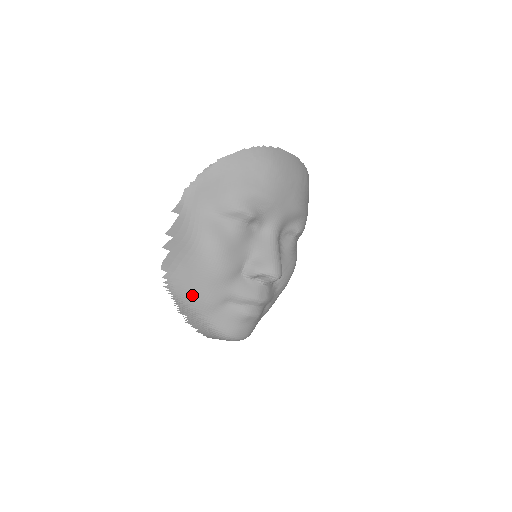
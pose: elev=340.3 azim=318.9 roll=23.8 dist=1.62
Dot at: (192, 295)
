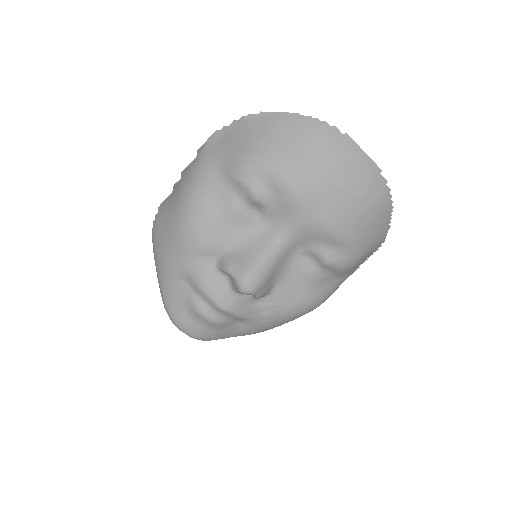
Dot at: (160, 249)
